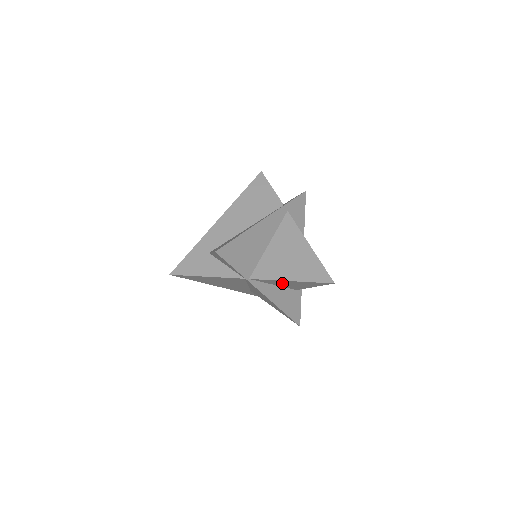
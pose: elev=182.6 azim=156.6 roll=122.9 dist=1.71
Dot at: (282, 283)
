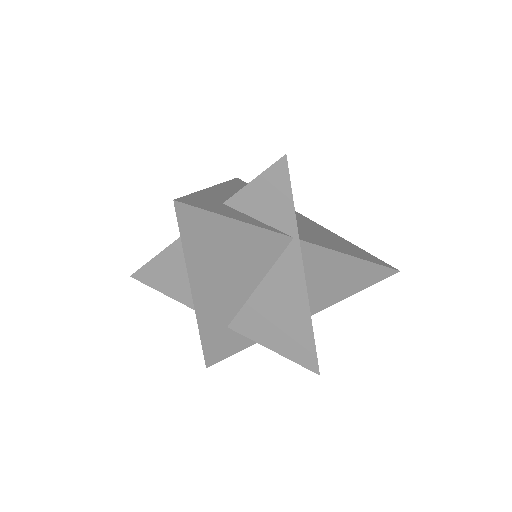
Dot at: (325, 271)
